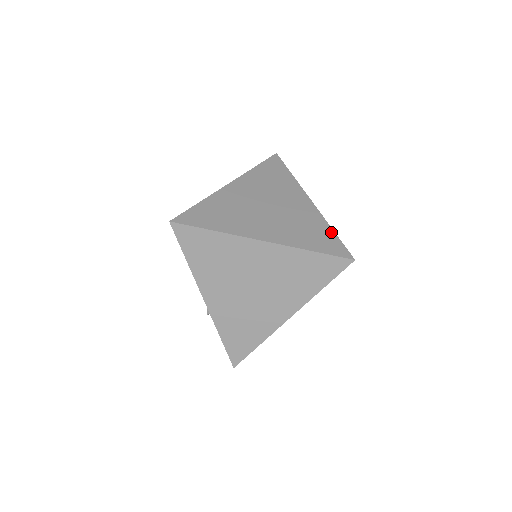
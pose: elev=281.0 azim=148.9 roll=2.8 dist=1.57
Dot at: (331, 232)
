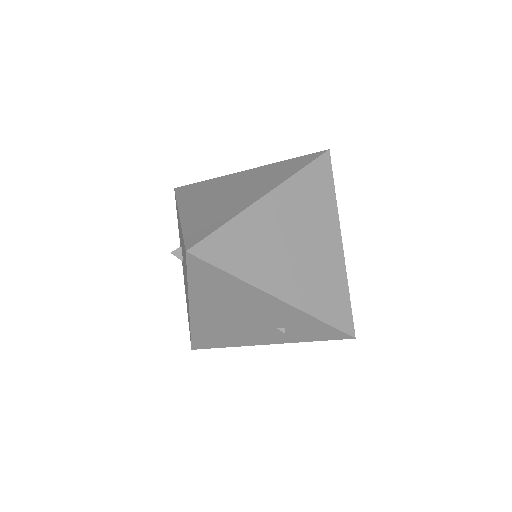
Dot at: (289, 160)
